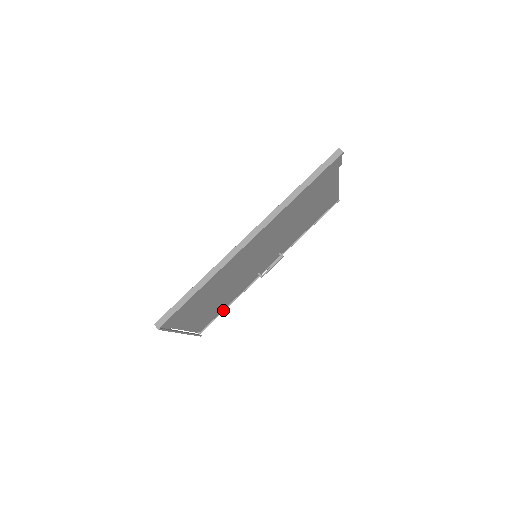
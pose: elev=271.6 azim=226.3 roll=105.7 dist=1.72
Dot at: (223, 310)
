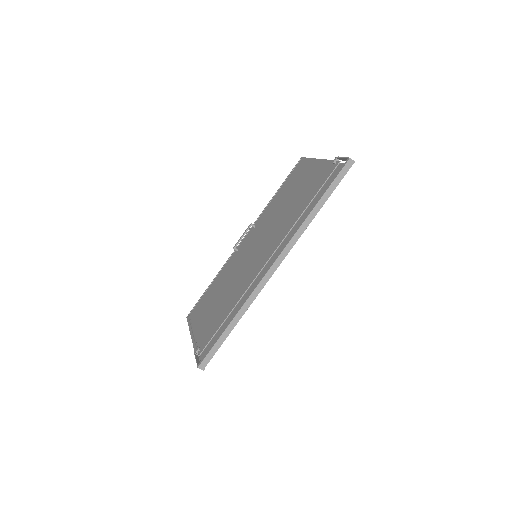
Dot at: occluded
